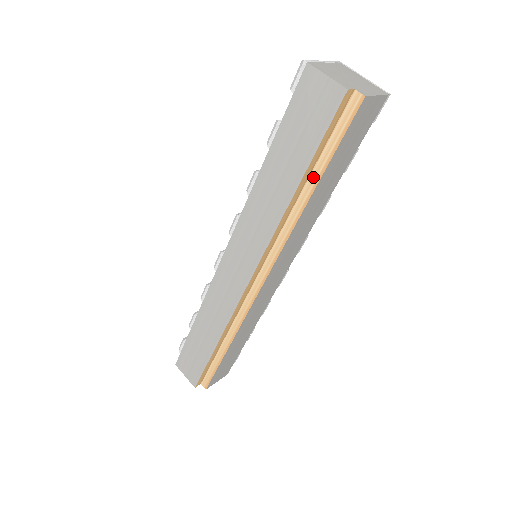
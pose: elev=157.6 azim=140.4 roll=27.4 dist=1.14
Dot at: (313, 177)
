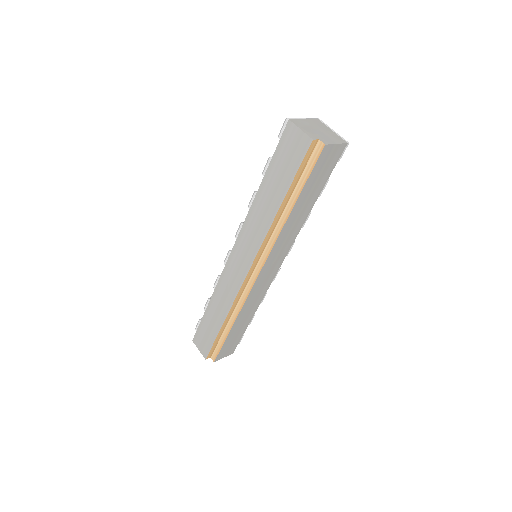
Dot at: (292, 198)
